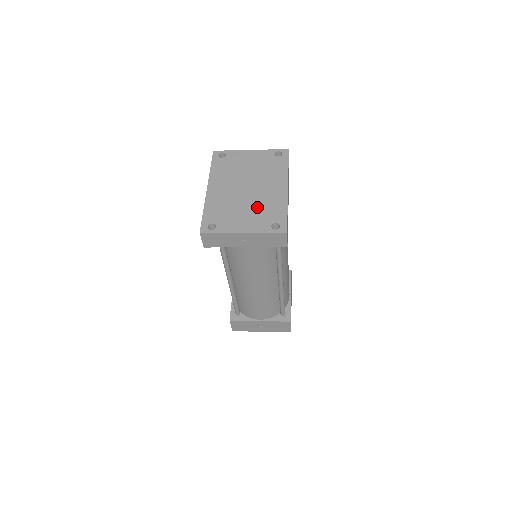
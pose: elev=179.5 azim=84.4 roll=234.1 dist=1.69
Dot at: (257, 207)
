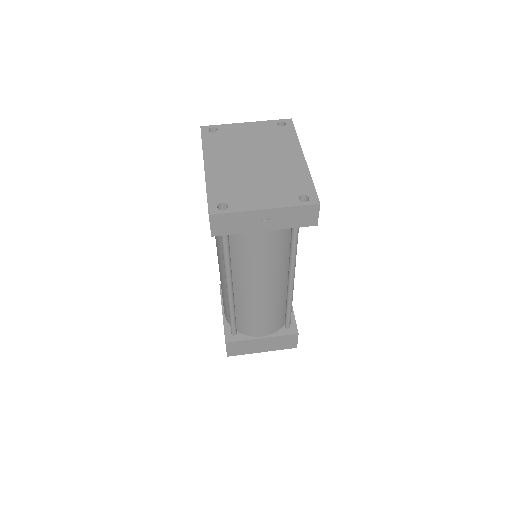
Dot at: (274, 180)
